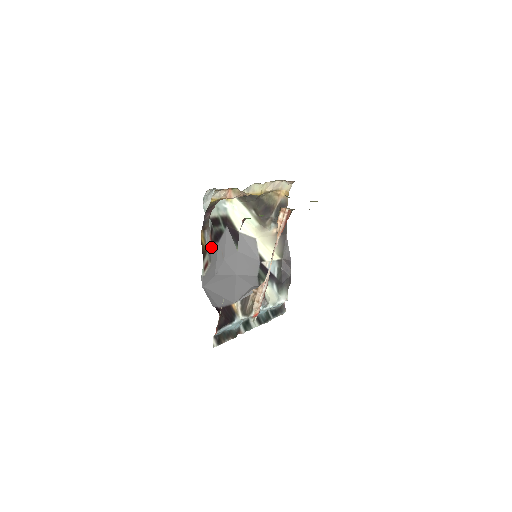
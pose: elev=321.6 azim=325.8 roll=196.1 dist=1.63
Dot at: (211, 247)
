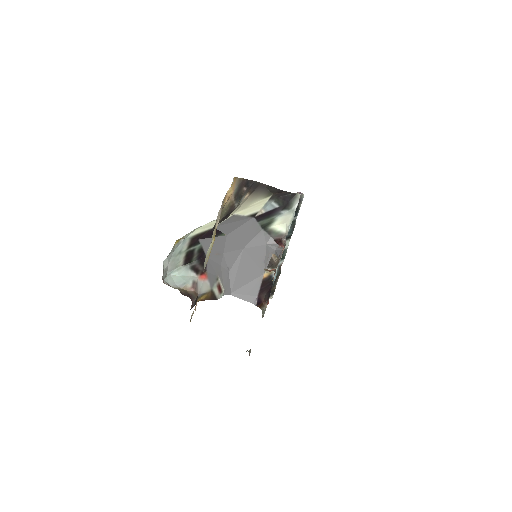
Dot at: (208, 274)
